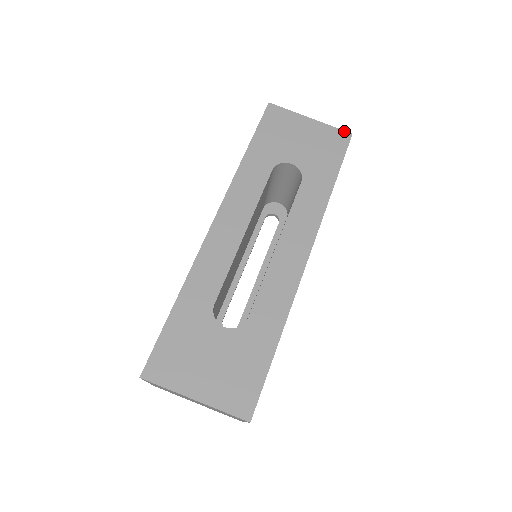
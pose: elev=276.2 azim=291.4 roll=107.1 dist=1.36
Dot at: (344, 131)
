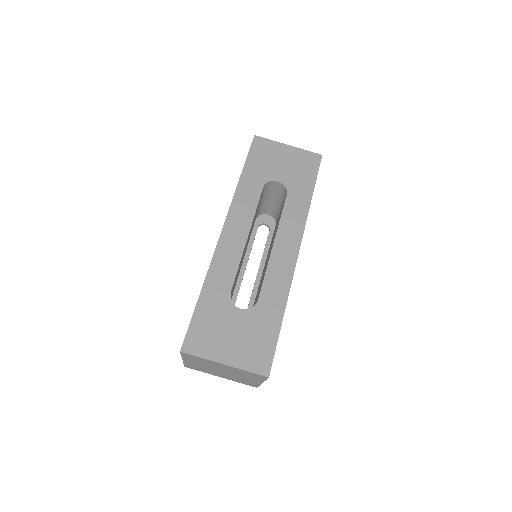
Dot at: (315, 153)
